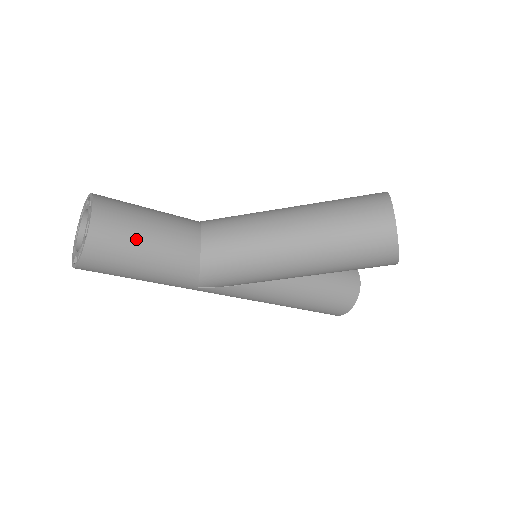
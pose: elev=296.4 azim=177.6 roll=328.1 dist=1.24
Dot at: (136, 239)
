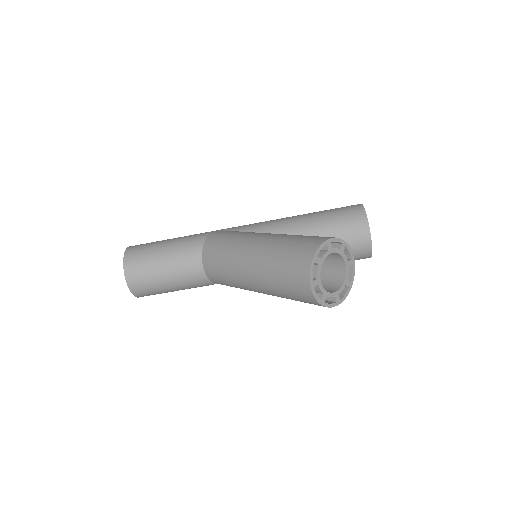
Dot at: (160, 285)
